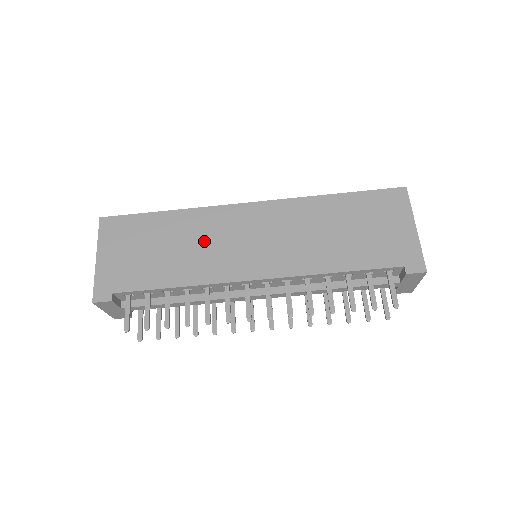
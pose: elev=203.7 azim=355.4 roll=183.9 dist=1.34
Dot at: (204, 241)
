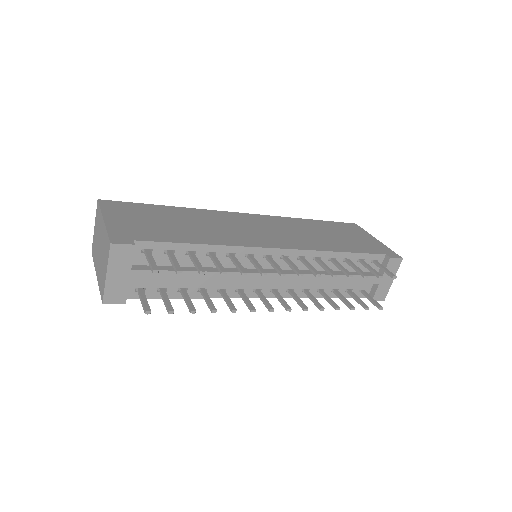
Dot at: (217, 224)
